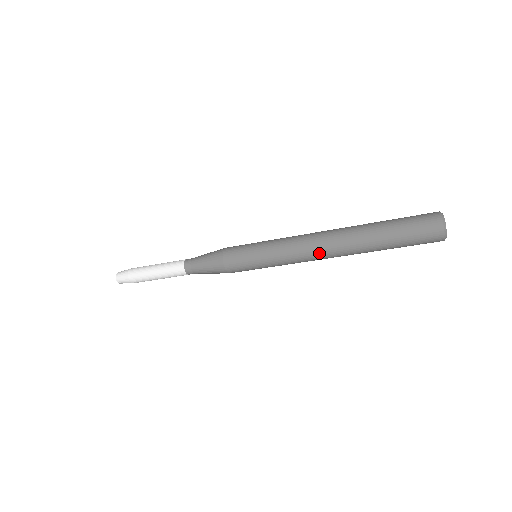
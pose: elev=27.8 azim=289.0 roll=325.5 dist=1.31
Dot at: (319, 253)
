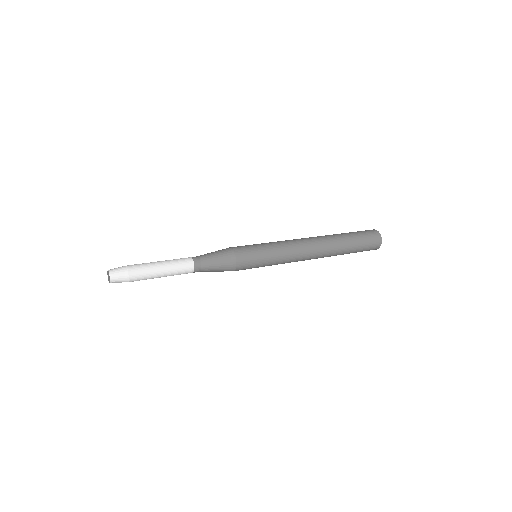
Dot at: (310, 253)
